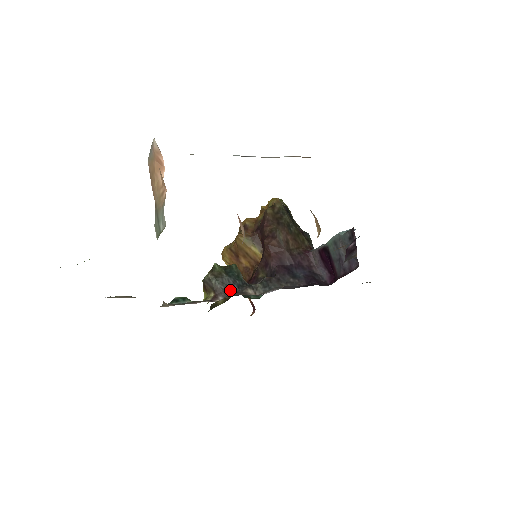
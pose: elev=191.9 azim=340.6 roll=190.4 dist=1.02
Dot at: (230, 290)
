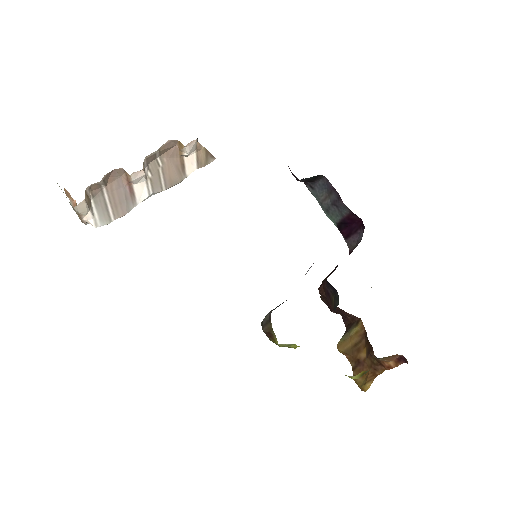
Dot at: (279, 305)
